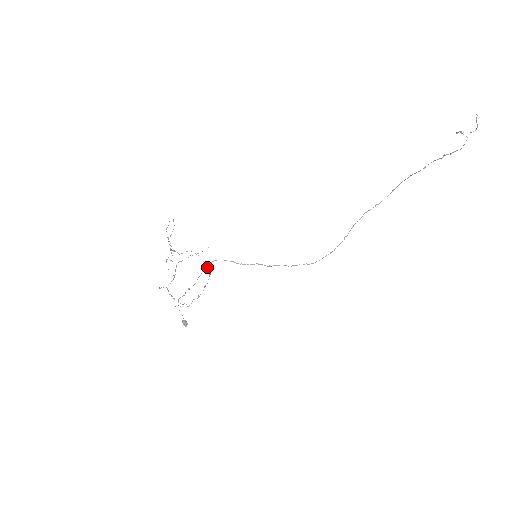
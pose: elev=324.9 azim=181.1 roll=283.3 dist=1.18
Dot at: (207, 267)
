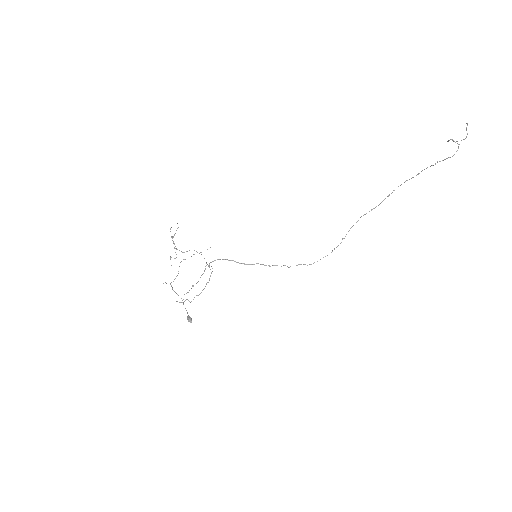
Dot at: occluded
